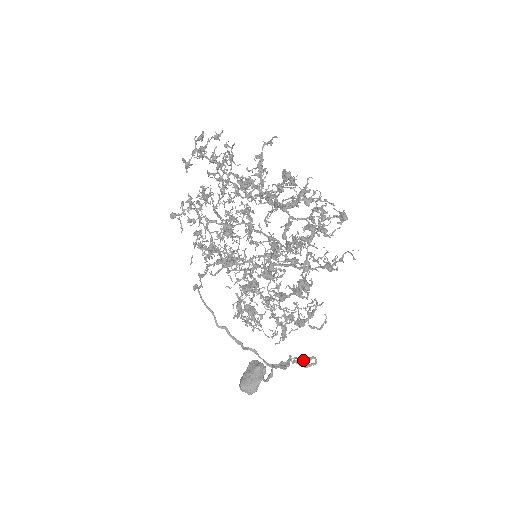
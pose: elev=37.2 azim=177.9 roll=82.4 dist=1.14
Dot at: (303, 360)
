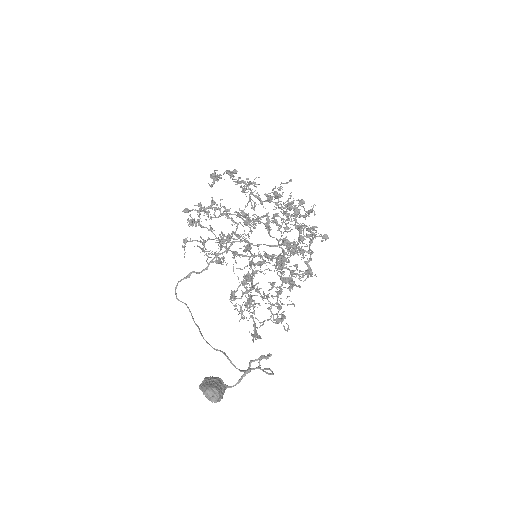
Dot at: (264, 368)
